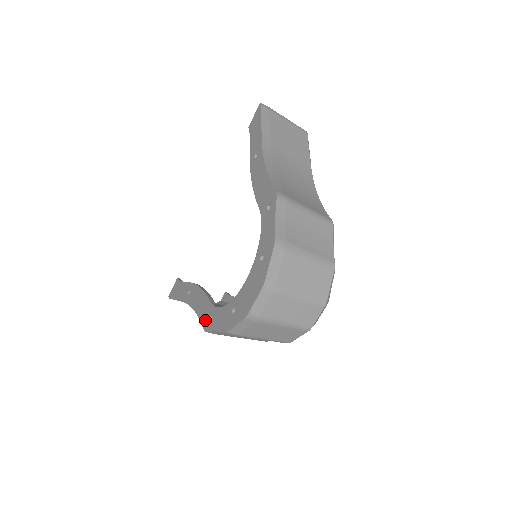
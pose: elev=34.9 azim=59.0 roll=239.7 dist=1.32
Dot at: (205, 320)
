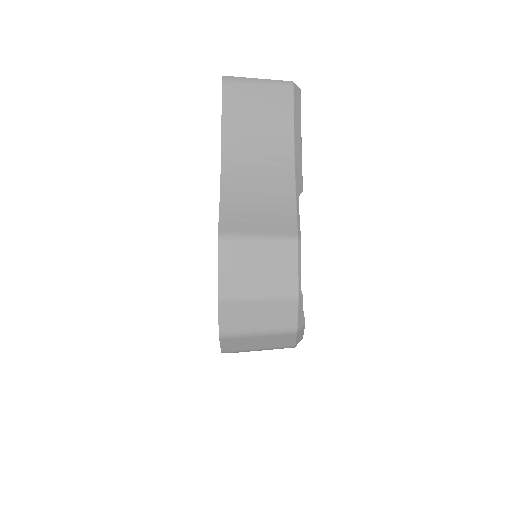
Dot at: occluded
